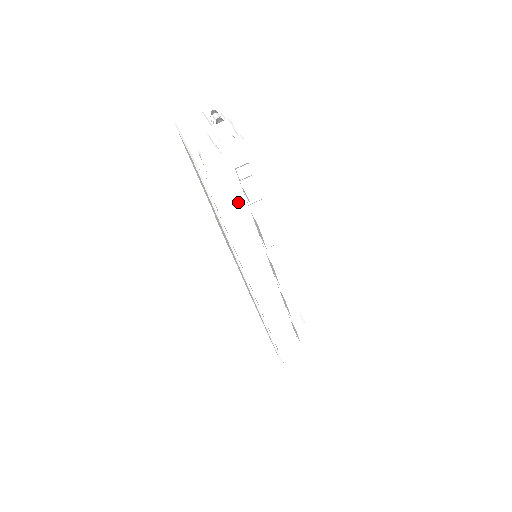
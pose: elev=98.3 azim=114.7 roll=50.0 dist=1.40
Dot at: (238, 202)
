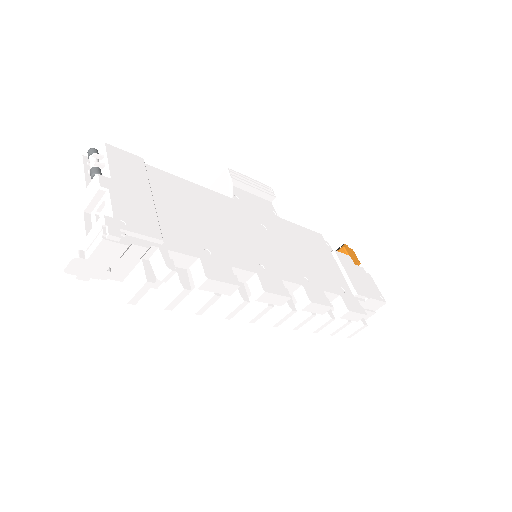
Dot at: occluded
